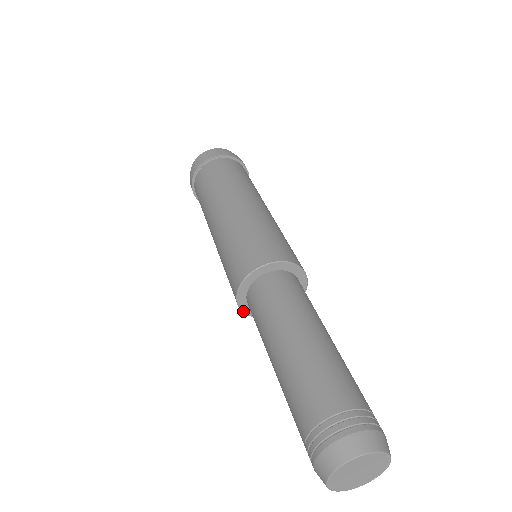
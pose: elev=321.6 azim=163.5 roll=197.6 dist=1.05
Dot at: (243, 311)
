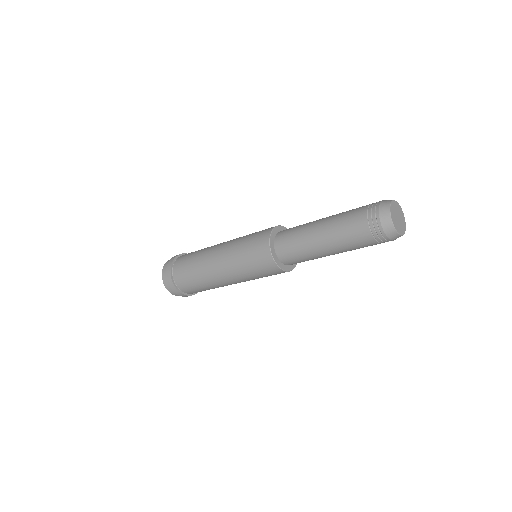
Dot at: (279, 266)
